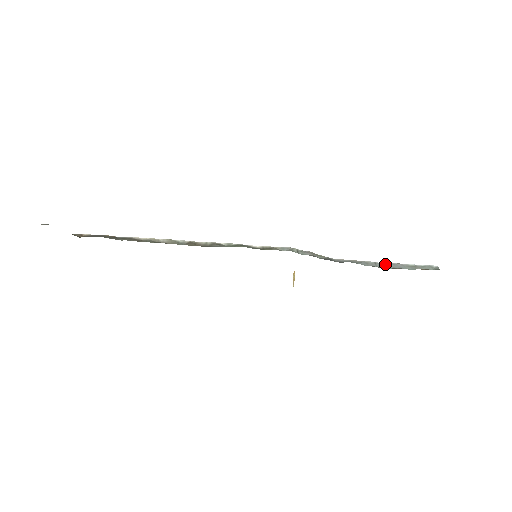
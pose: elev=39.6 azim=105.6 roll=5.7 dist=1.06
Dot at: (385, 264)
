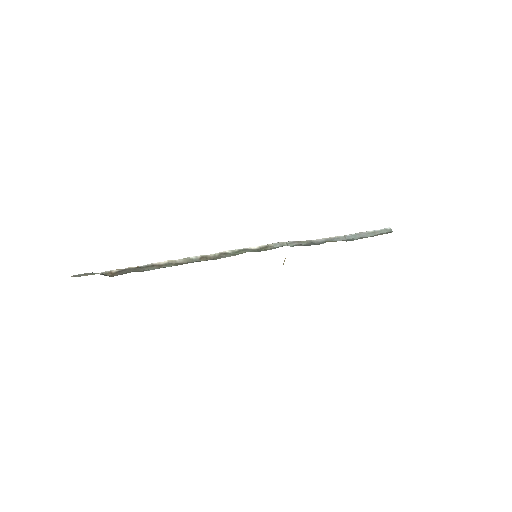
Dot at: (352, 236)
